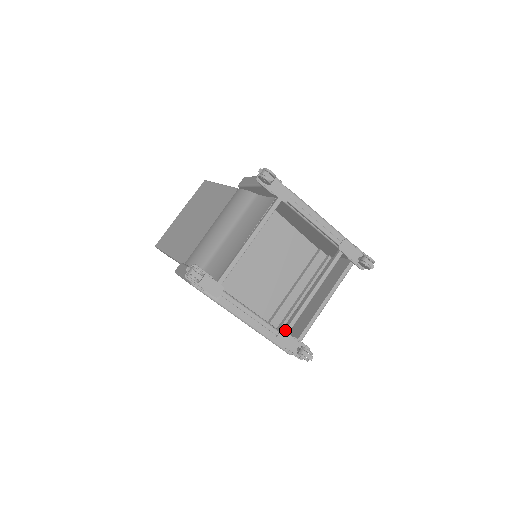
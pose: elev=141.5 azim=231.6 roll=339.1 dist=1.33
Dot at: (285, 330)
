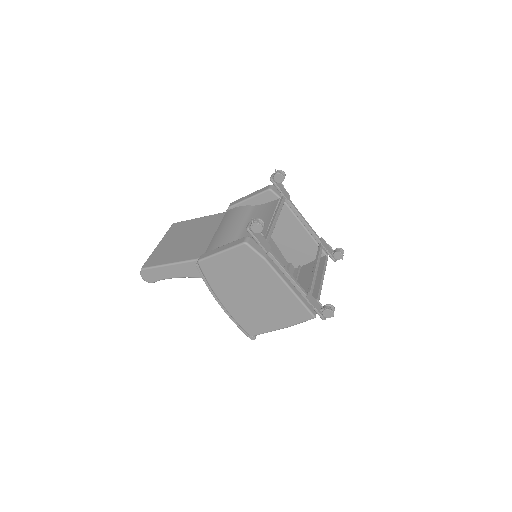
Dot at: (310, 293)
